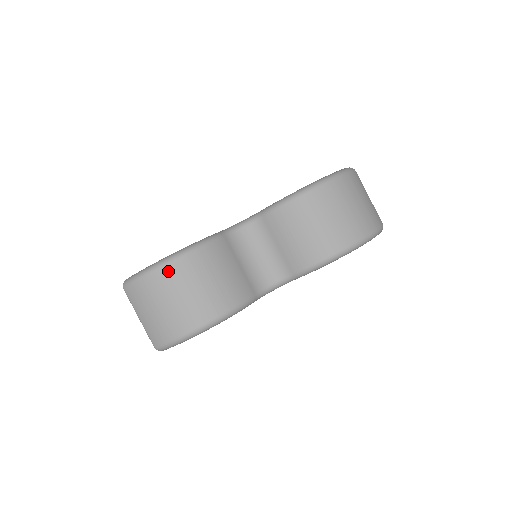
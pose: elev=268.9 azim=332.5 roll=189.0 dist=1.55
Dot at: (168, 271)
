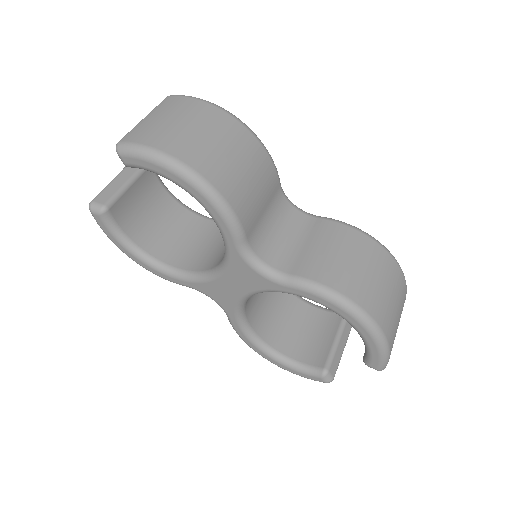
Dot at: (227, 119)
